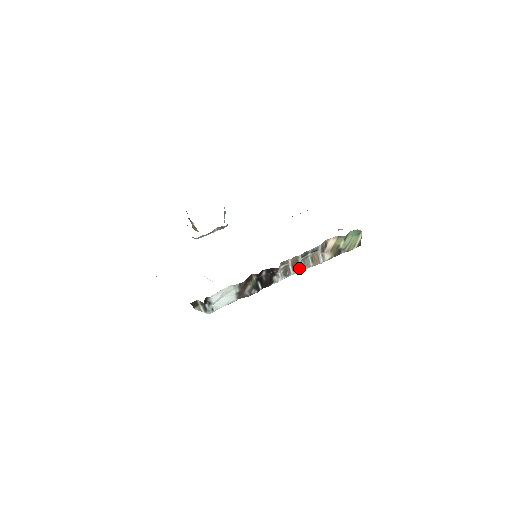
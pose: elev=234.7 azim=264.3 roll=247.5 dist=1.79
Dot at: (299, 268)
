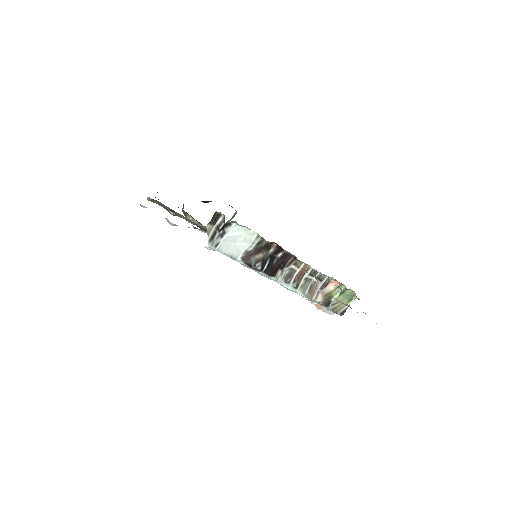
Dot at: (298, 285)
